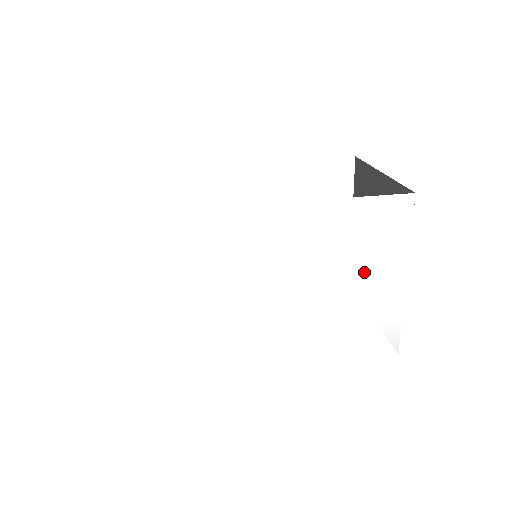
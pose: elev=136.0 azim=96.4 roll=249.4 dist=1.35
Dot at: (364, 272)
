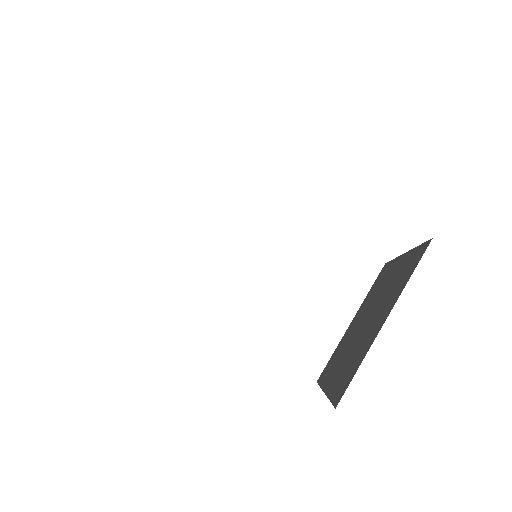
Dot at: occluded
